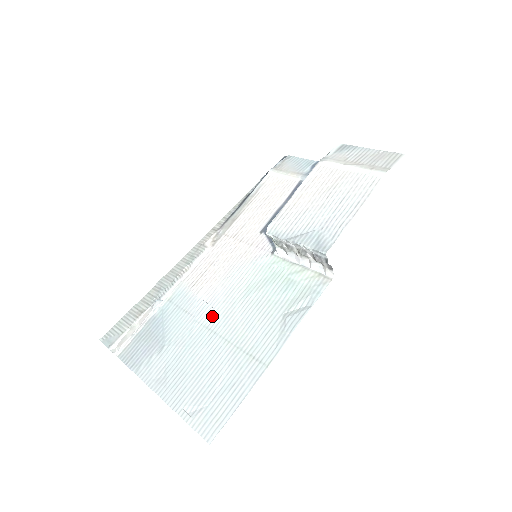
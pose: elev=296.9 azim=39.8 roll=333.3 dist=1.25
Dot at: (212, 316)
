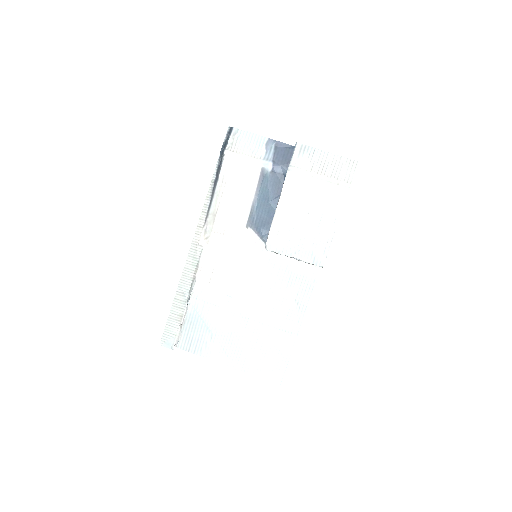
Dot at: (240, 307)
